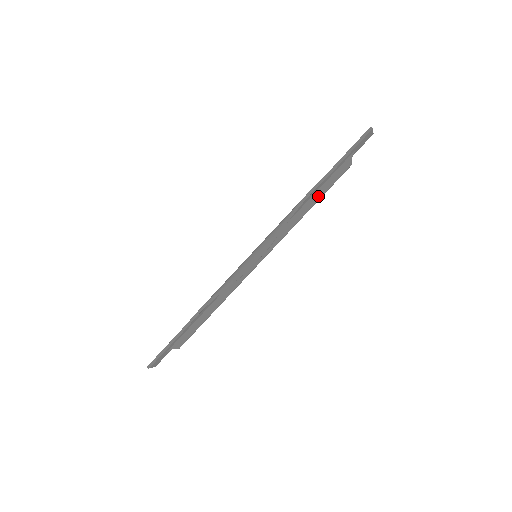
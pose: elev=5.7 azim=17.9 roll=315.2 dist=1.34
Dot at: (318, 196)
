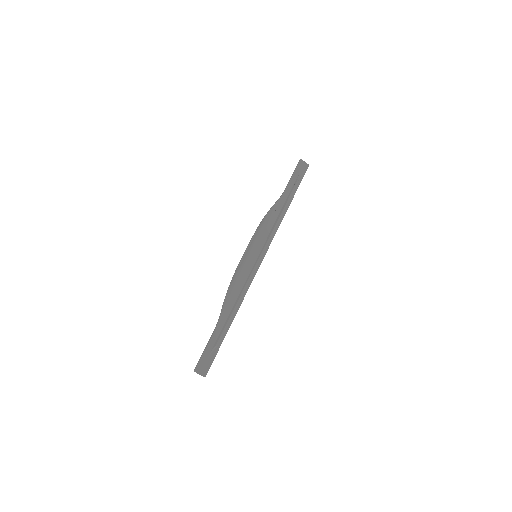
Dot at: (284, 205)
